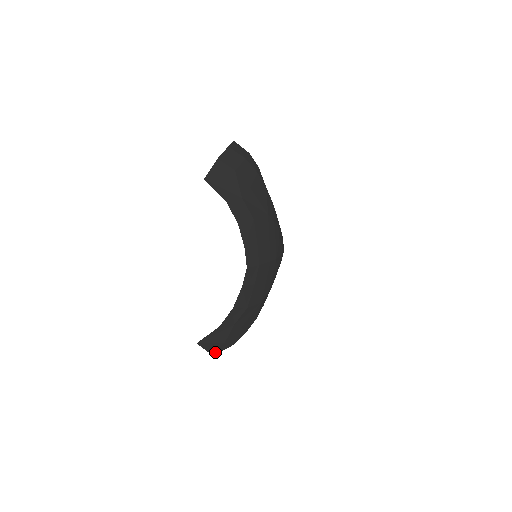
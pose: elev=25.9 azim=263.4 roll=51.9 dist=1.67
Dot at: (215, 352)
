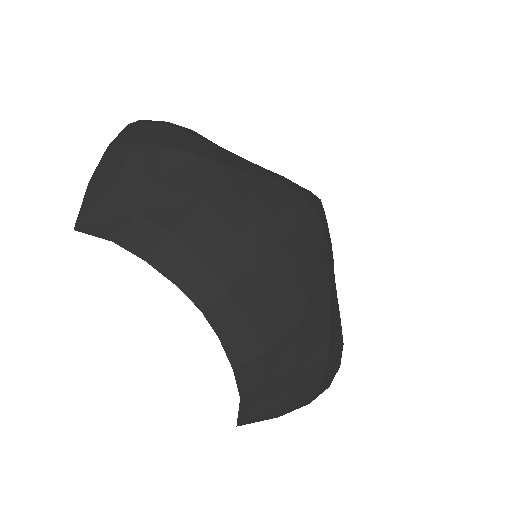
Dot at: (300, 406)
